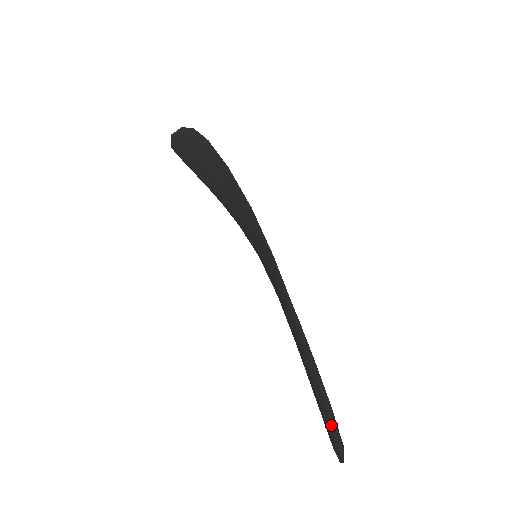
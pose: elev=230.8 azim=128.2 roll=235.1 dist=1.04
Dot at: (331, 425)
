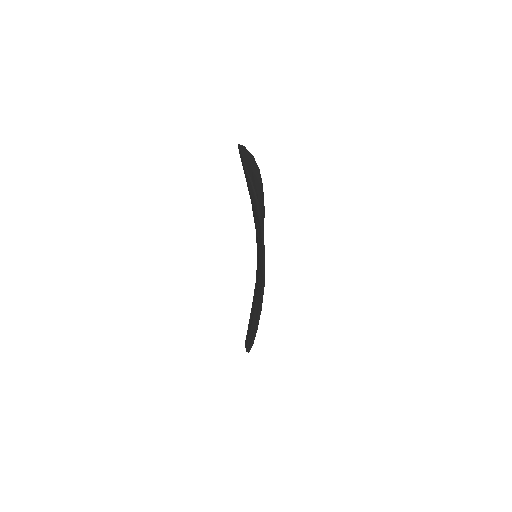
Dot at: (249, 347)
